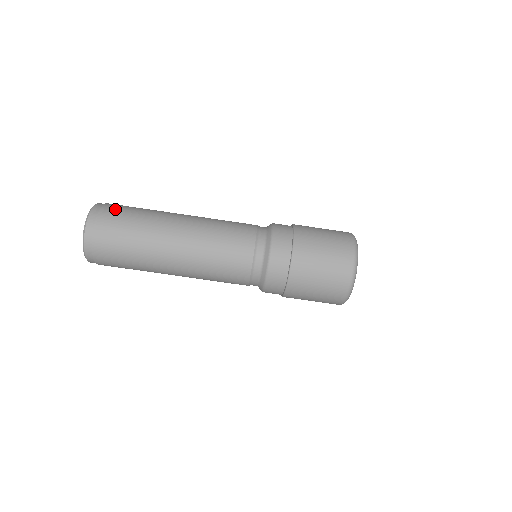
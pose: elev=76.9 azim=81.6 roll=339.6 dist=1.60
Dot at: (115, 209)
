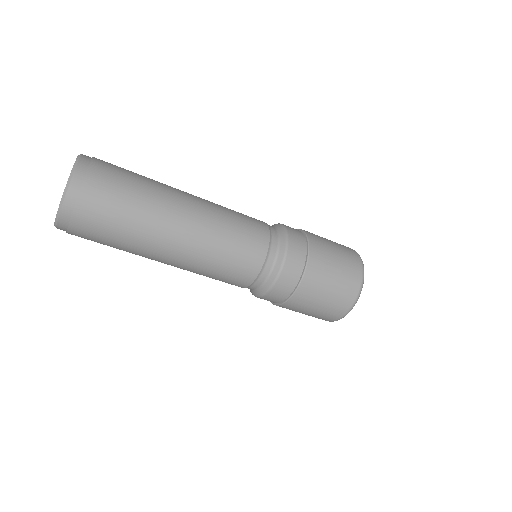
Dot at: (109, 167)
